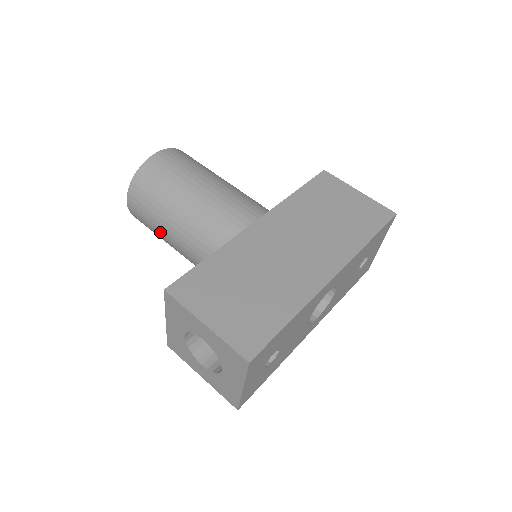
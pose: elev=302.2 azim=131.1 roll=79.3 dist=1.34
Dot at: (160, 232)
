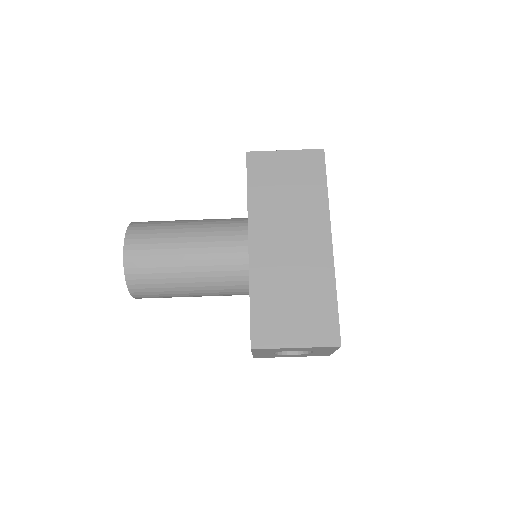
Dot at: occluded
